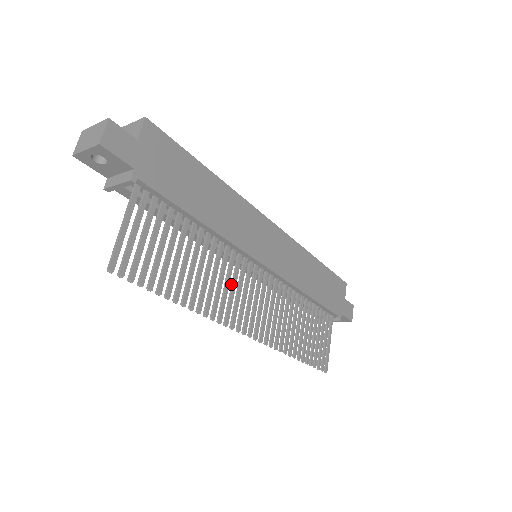
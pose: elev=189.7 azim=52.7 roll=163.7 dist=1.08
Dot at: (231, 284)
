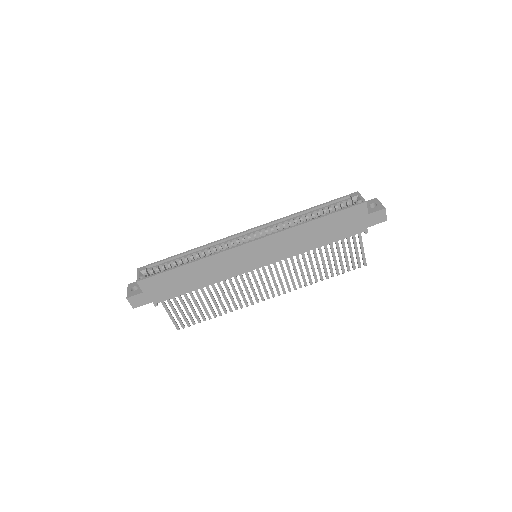
Dot at: (244, 287)
